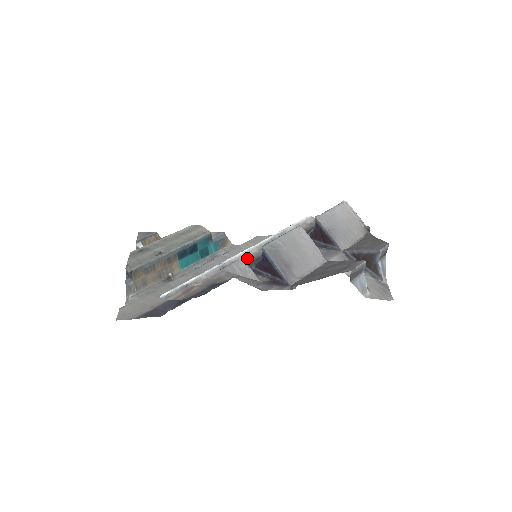
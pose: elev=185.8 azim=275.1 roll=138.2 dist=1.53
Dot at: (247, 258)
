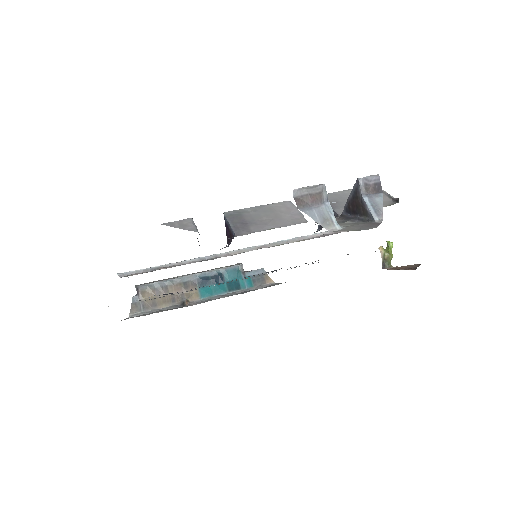
Dot at: occluded
